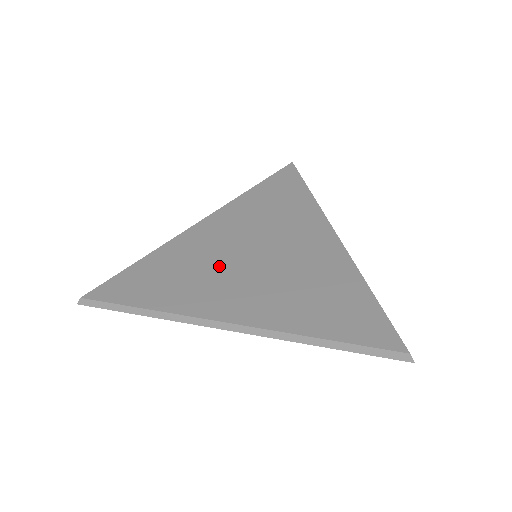
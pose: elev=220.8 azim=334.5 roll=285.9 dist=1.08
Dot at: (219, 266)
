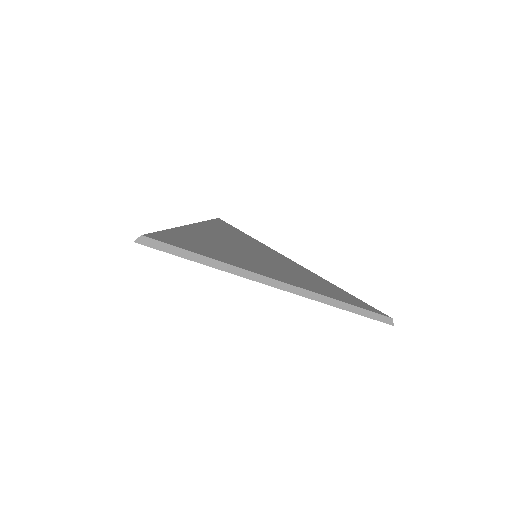
Dot at: (239, 252)
